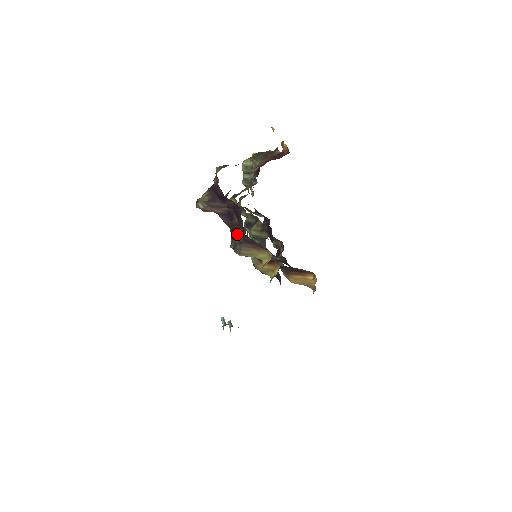
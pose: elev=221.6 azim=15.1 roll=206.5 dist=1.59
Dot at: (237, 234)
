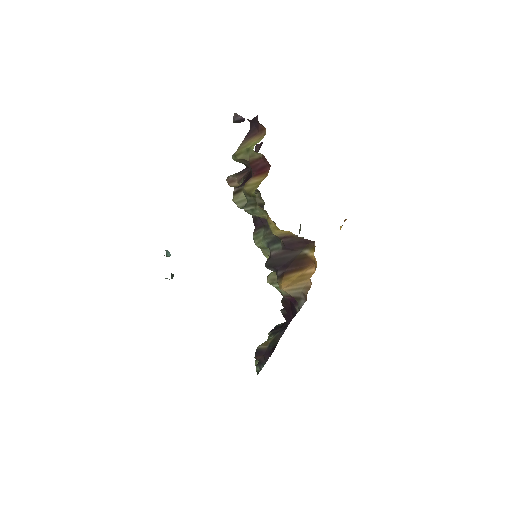
Dot at: (247, 179)
